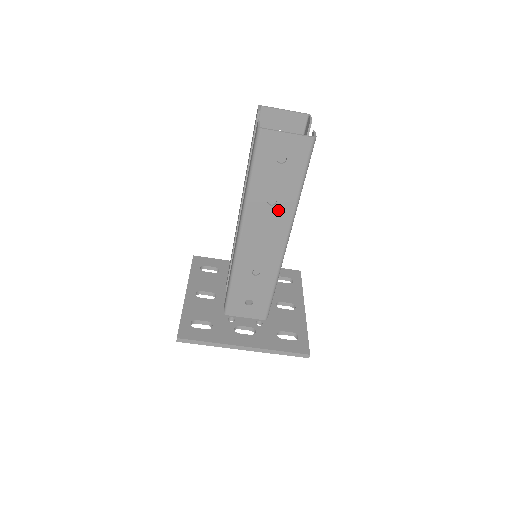
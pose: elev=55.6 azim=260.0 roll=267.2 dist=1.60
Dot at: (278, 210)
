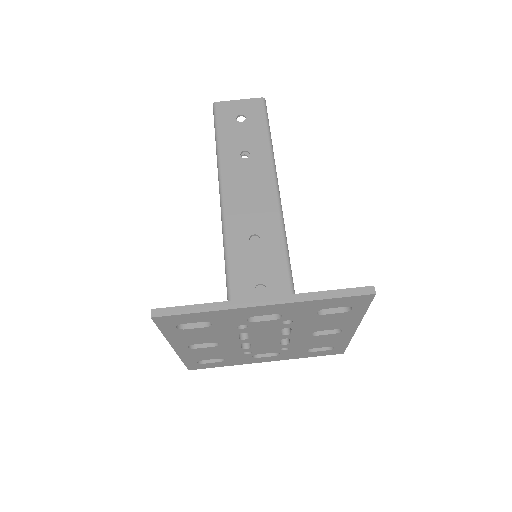
Dot at: (254, 161)
